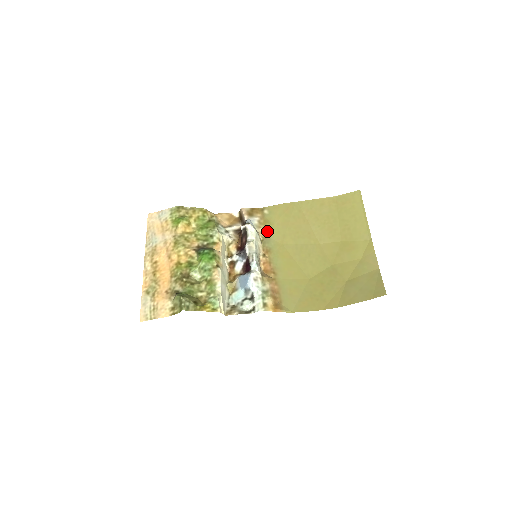
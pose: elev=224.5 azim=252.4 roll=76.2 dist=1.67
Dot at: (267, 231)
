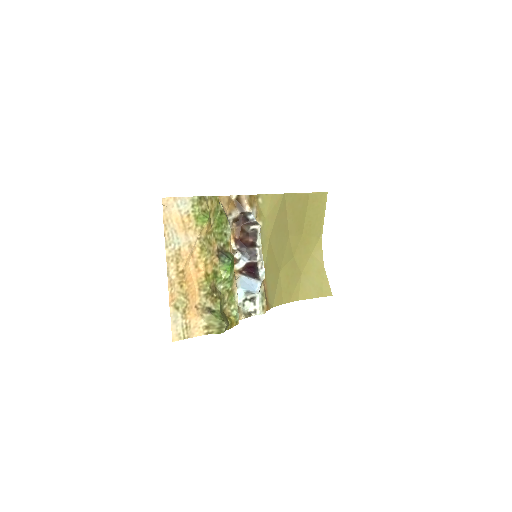
Dot at: (261, 224)
